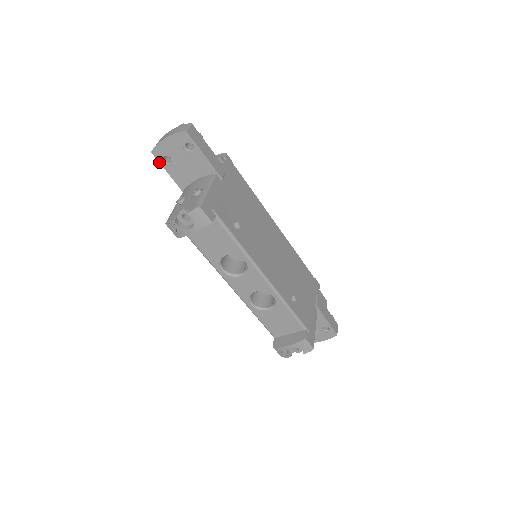
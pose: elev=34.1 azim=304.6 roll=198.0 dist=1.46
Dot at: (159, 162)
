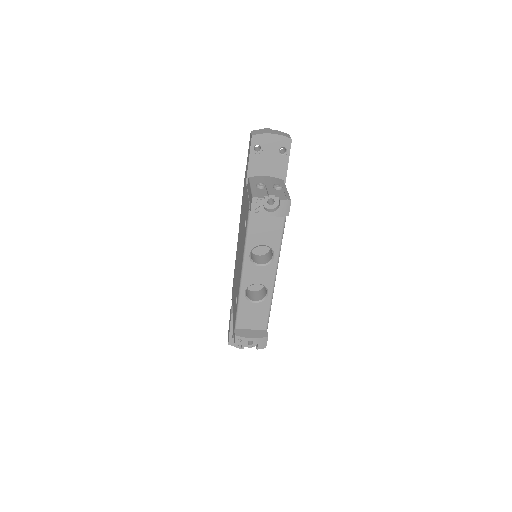
Dot at: (250, 146)
